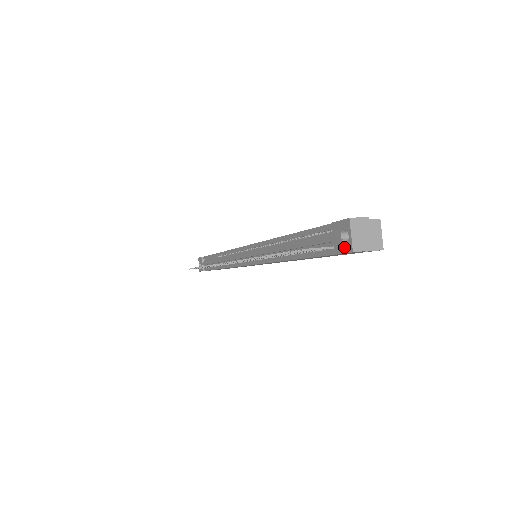
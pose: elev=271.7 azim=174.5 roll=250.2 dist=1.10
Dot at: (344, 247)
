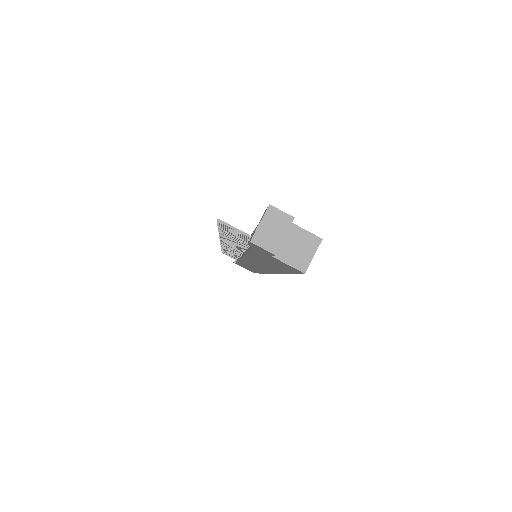
Dot at: (252, 236)
